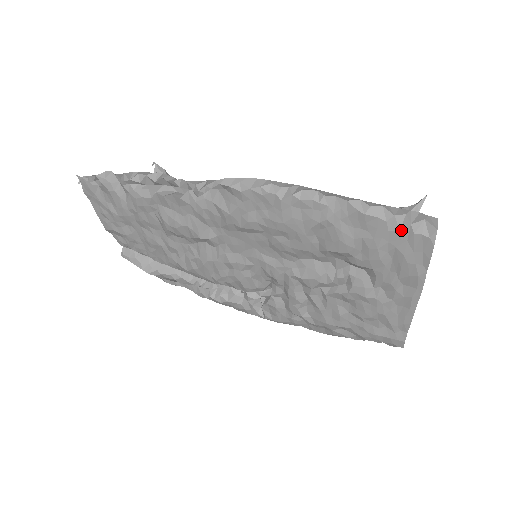
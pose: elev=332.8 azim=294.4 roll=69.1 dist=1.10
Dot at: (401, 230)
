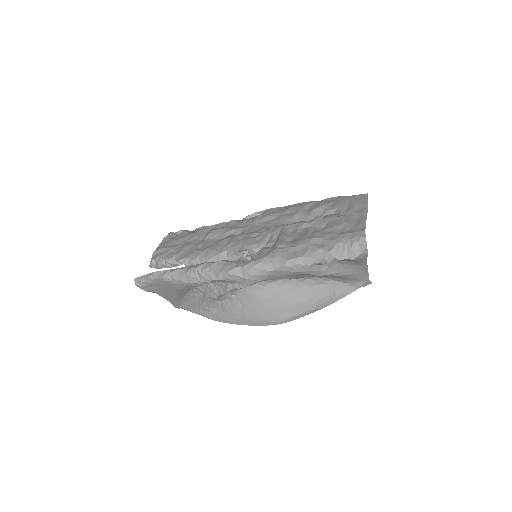
Dot at: (351, 196)
